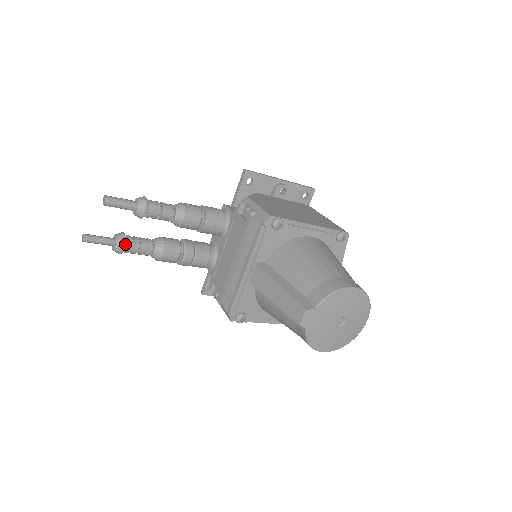
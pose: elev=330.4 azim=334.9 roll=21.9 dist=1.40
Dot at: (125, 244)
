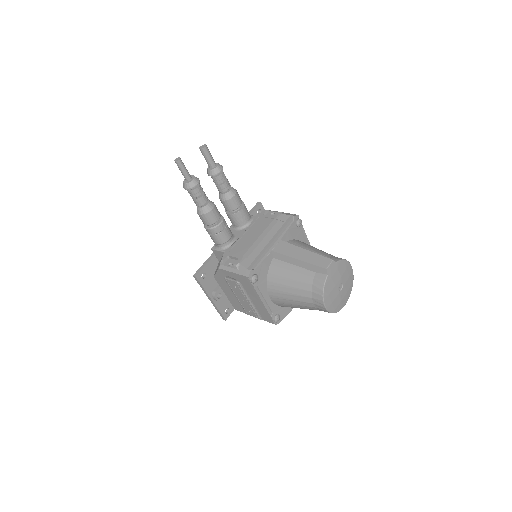
Dot at: occluded
